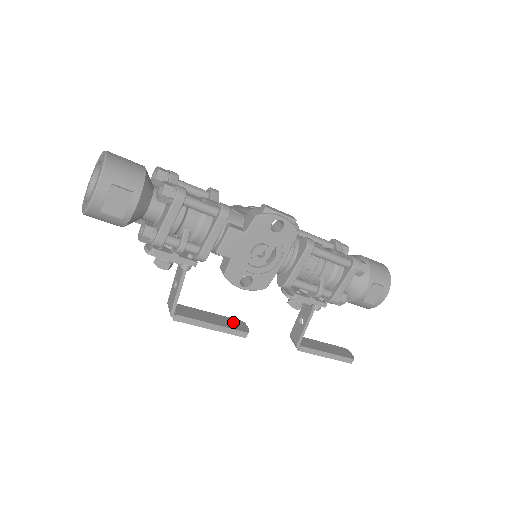
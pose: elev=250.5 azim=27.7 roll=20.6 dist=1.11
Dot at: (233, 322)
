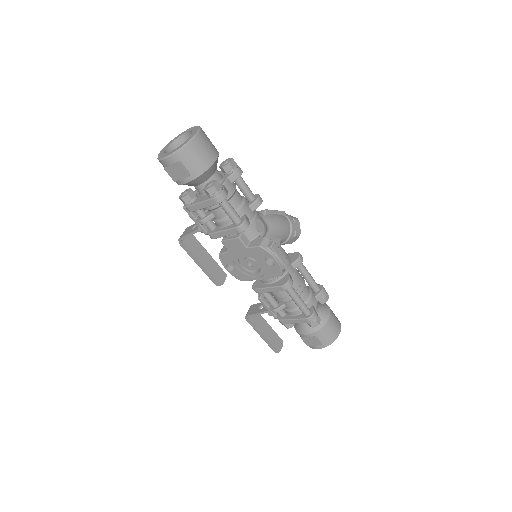
Dot at: (218, 271)
